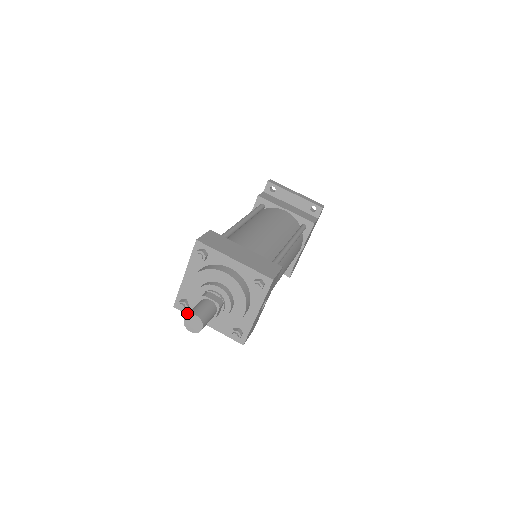
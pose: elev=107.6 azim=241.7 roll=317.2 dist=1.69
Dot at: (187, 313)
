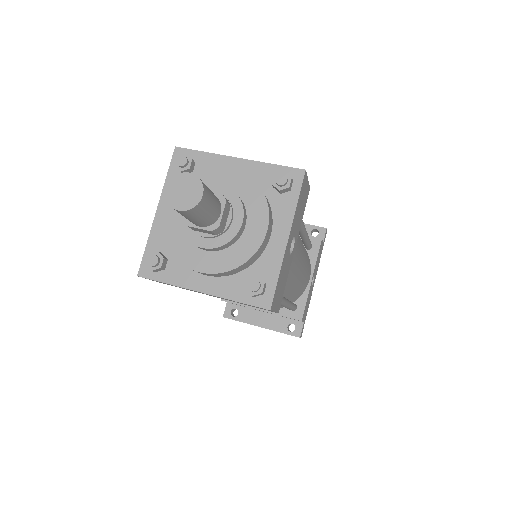
Dot at: (162, 280)
